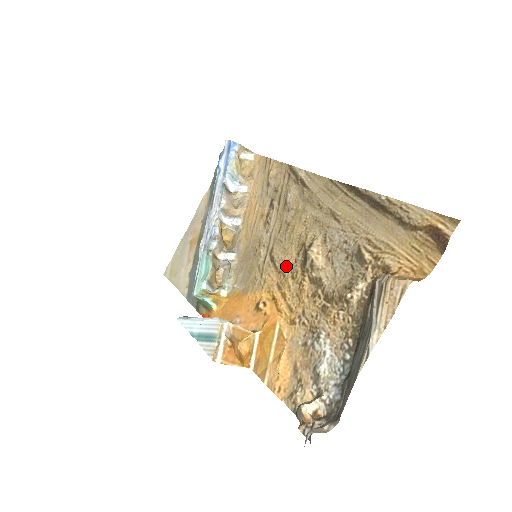
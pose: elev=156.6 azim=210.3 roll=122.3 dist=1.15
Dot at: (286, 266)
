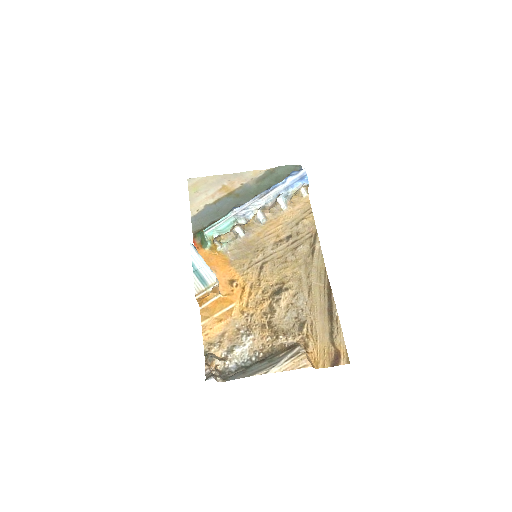
Dot at: (265, 282)
